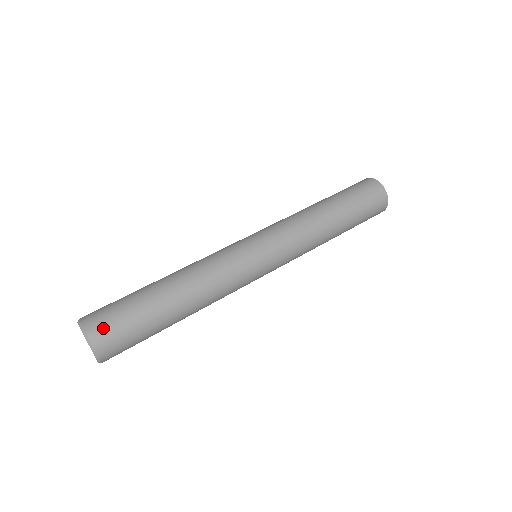
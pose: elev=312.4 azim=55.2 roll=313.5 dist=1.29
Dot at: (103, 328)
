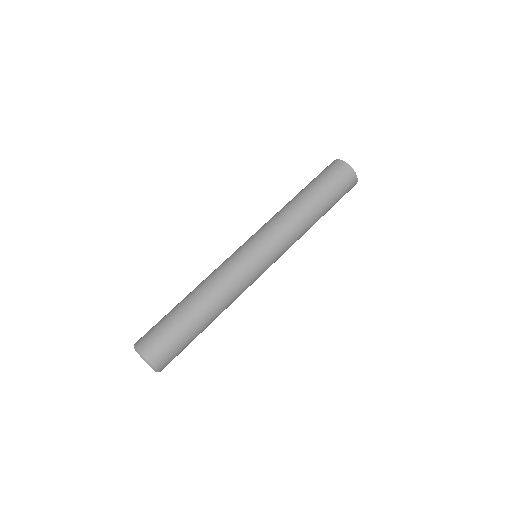
Dot at: (162, 357)
